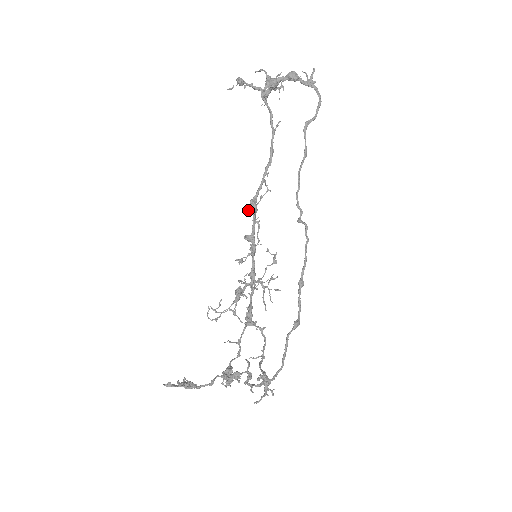
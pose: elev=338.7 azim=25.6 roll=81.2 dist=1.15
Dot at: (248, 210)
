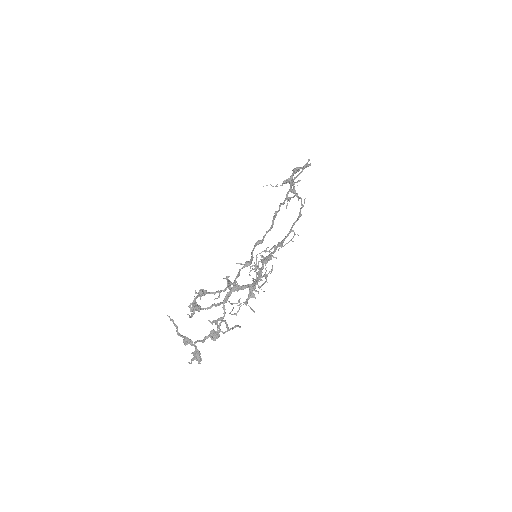
Dot at: (278, 250)
